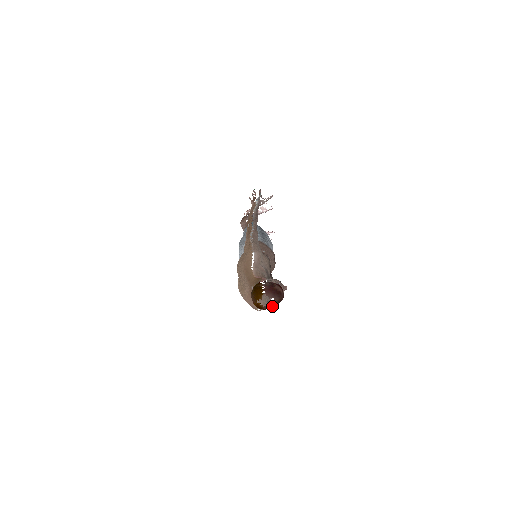
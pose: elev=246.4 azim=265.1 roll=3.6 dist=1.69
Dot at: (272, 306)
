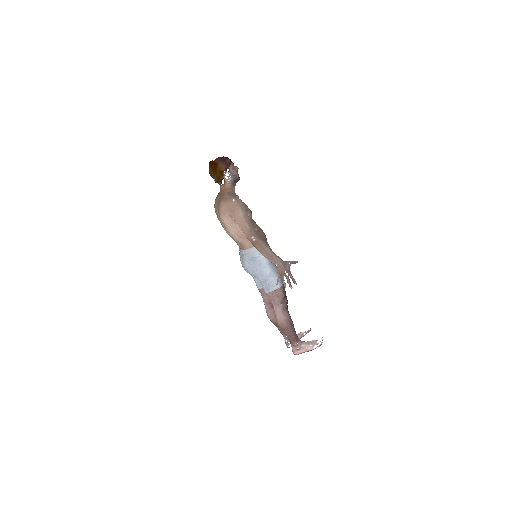
Dot at: (221, 159)
